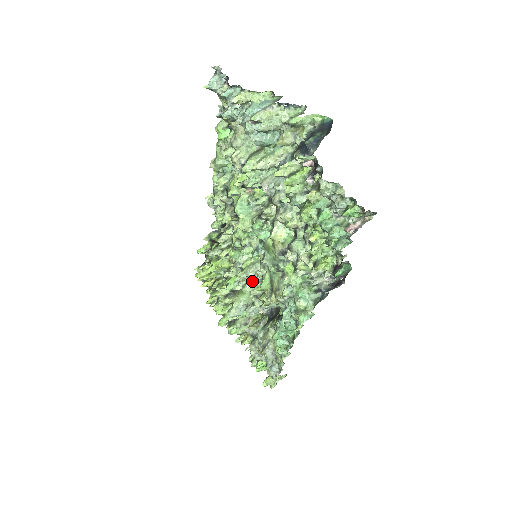
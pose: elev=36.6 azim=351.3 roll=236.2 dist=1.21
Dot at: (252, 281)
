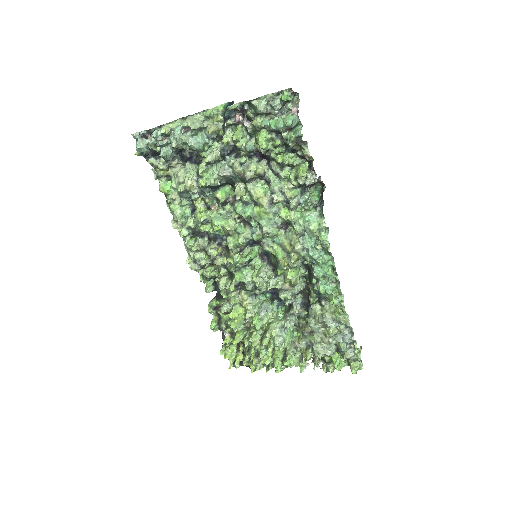
Dot at: (269, 280)
